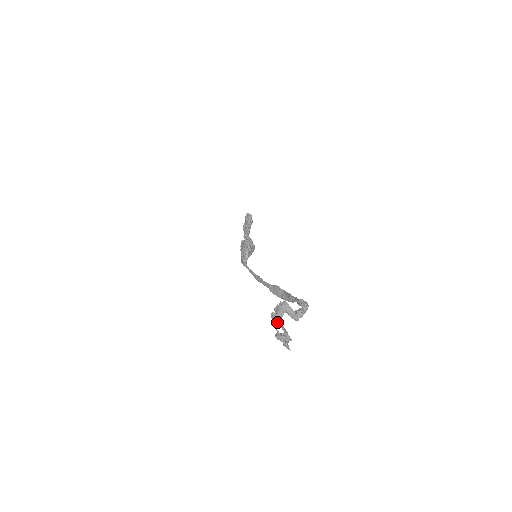
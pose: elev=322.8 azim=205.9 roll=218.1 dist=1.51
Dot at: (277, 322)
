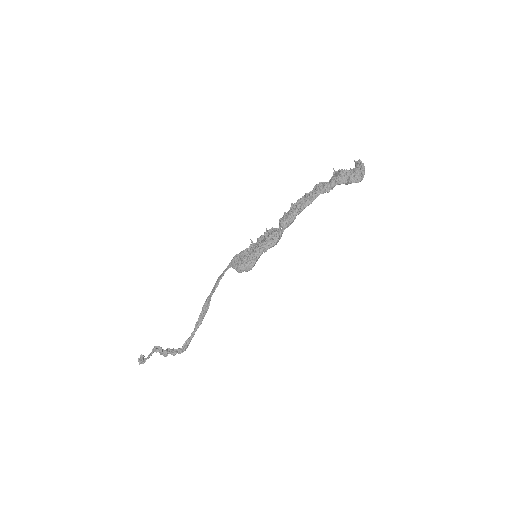
Dot at: (152, 352)
